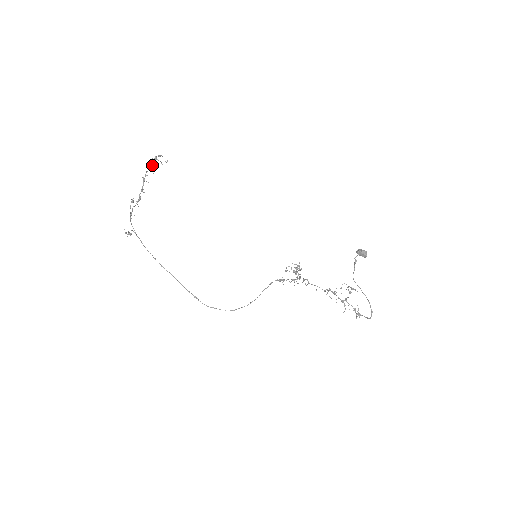
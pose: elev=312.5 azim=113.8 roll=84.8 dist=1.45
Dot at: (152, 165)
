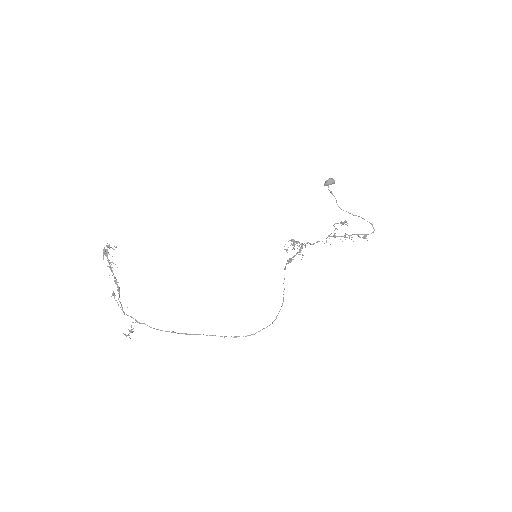
Dot at: (108, 253)
